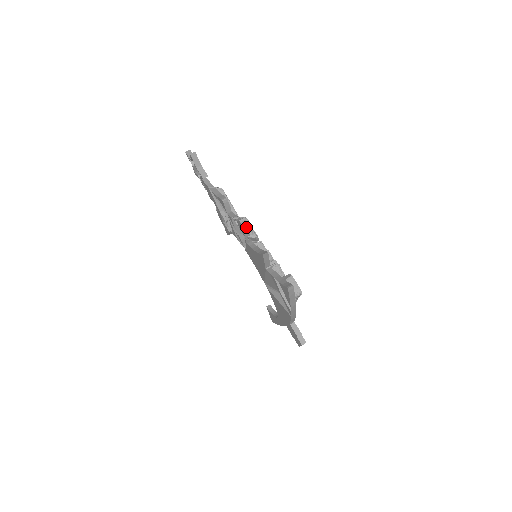
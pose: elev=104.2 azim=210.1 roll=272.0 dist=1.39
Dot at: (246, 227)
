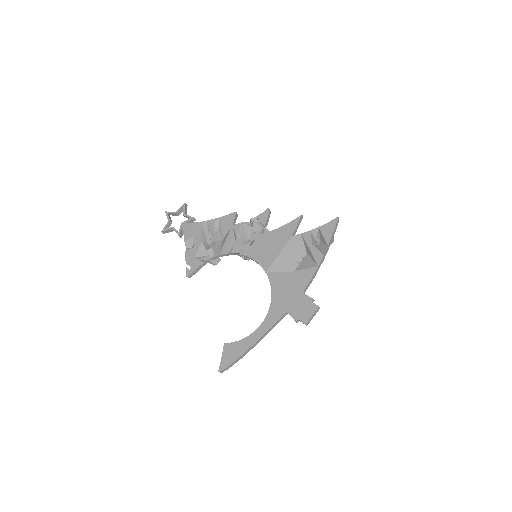
Dot at: (269, 217)
